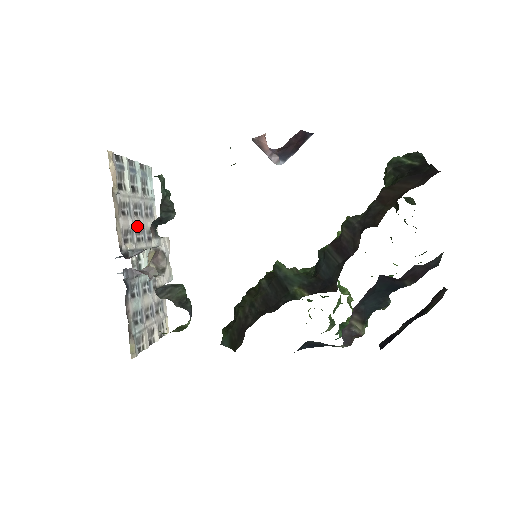
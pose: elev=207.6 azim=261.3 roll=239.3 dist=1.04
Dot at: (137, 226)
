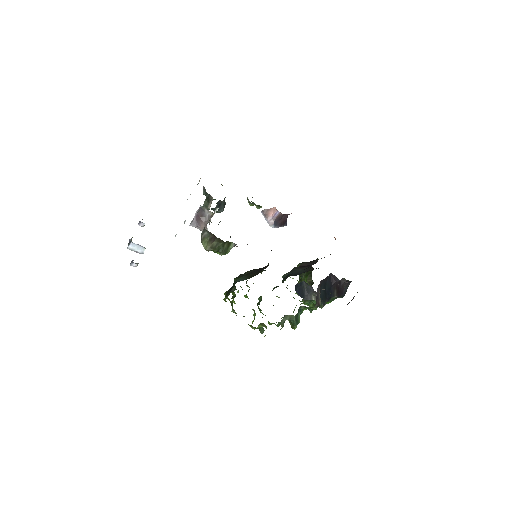
Dot at: occluded
